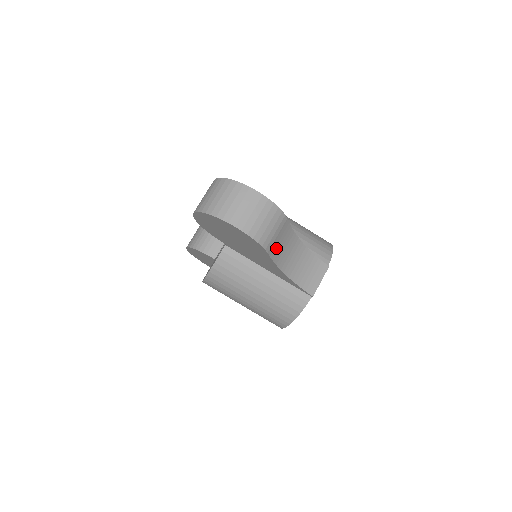
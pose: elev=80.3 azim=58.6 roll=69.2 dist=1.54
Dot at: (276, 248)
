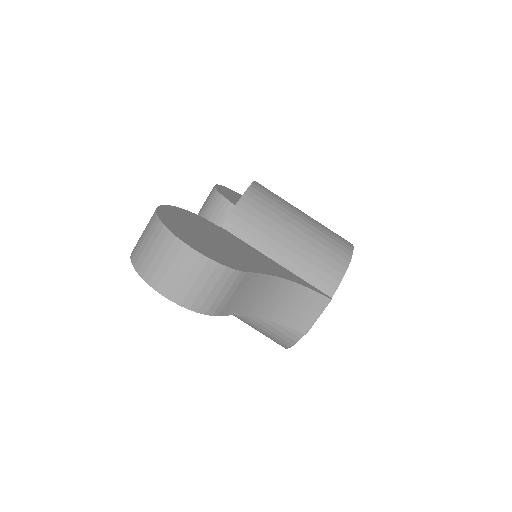
Dot at: (236, 303)
